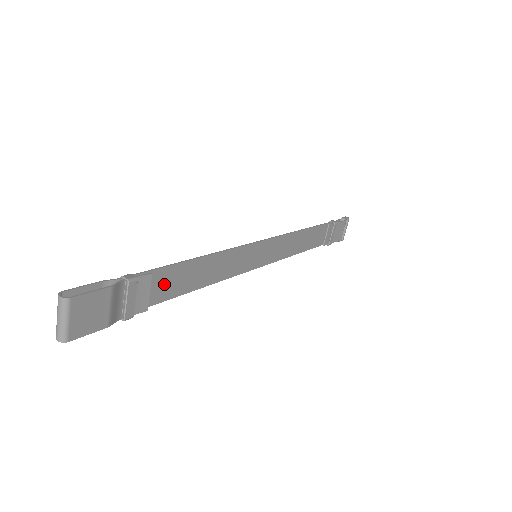
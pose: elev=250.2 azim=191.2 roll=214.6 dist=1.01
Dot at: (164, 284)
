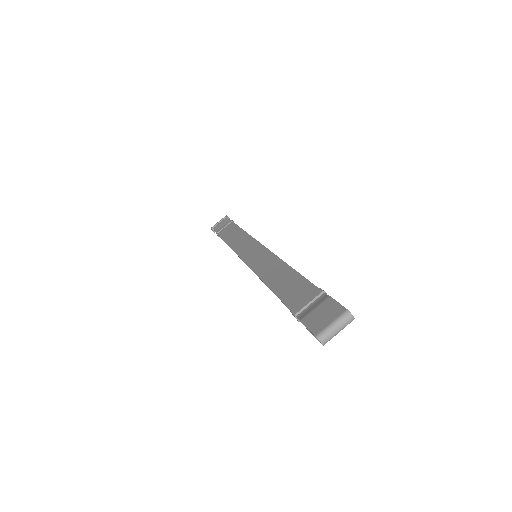
Dot at: (293, 289)
